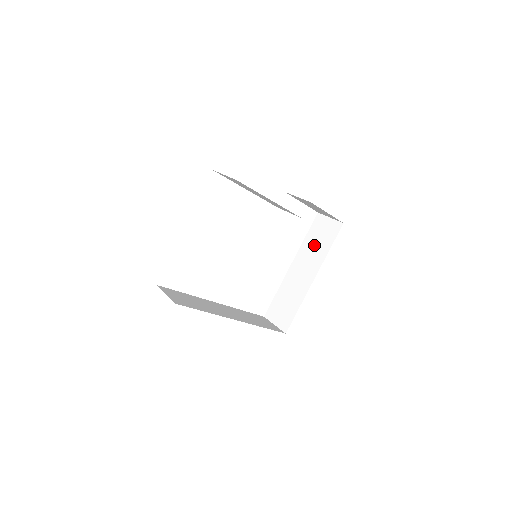
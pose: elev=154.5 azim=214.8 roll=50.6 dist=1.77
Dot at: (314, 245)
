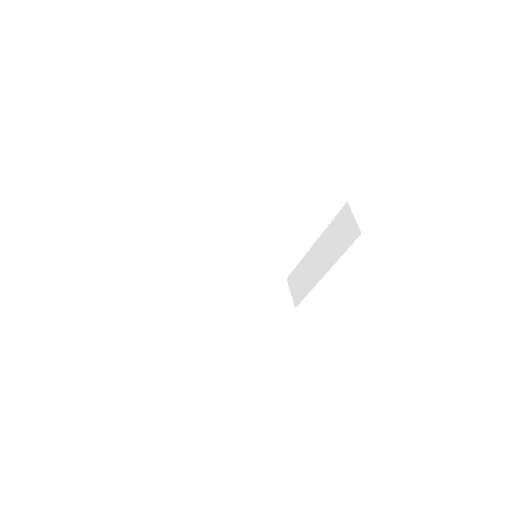
Dot at: (334, 238)
